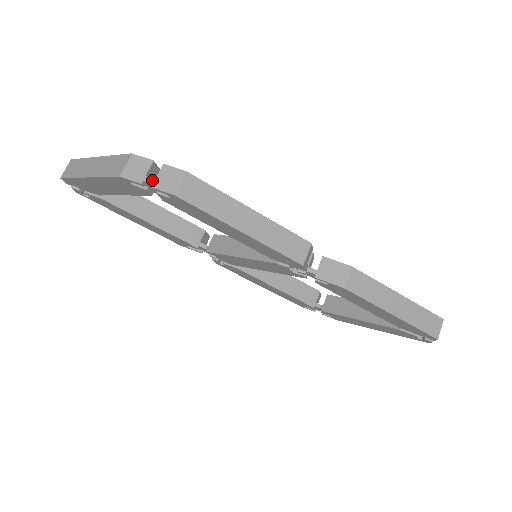
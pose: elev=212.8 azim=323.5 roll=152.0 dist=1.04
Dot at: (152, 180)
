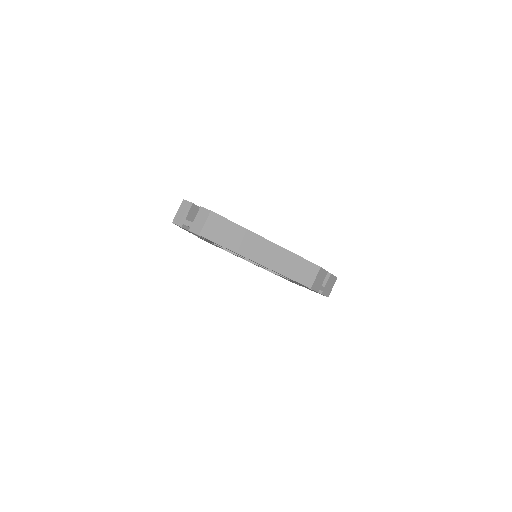
Dot at: (323, 288)
